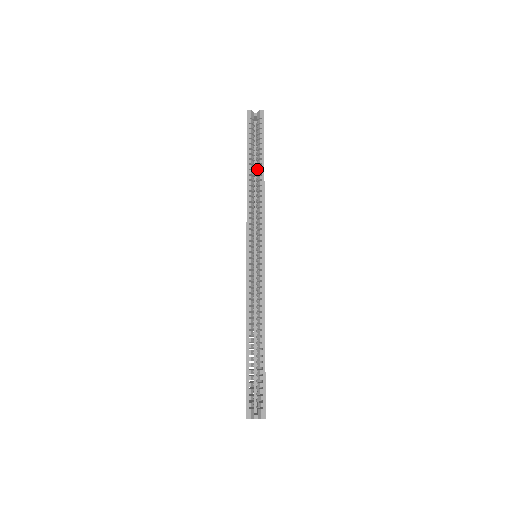
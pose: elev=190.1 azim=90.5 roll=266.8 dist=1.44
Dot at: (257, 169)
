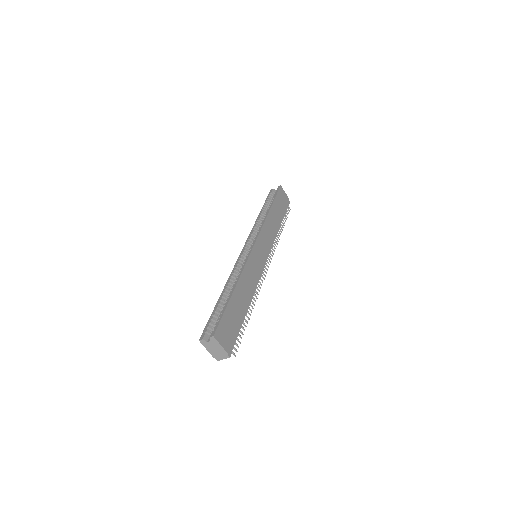
Dot at: occluded
